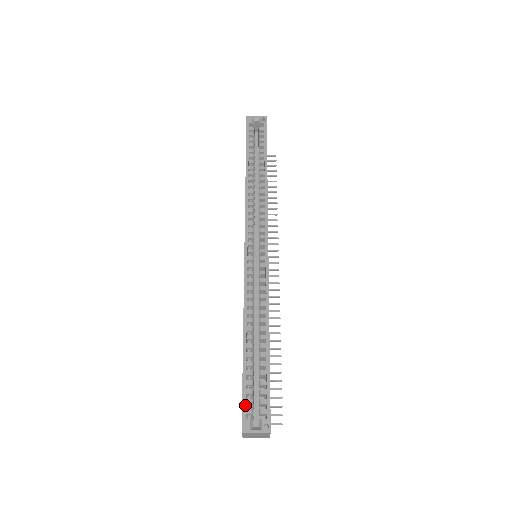
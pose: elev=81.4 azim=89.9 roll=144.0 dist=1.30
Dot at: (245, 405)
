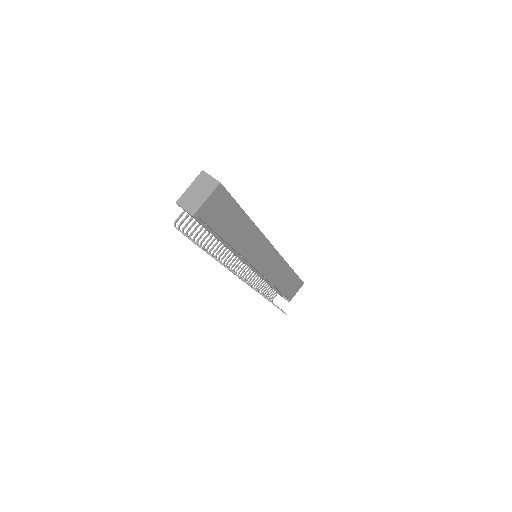
Dot at: occluded
